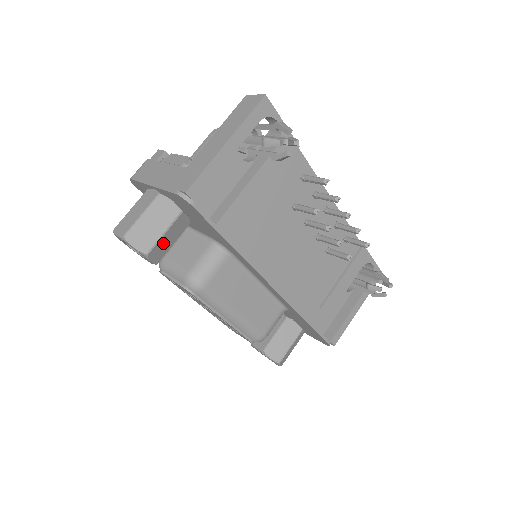
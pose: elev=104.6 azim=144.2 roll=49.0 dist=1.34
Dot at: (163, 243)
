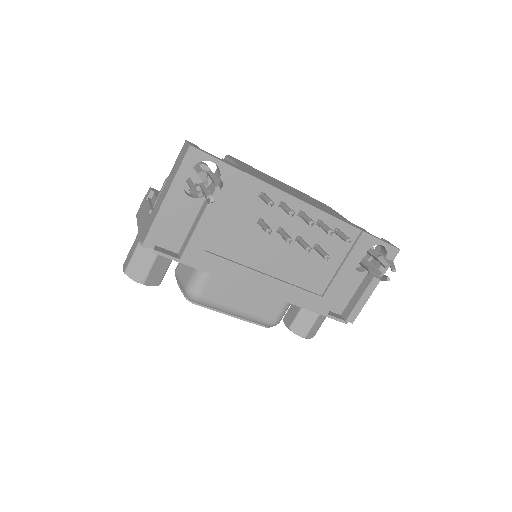
Dot at: (155, 272)
